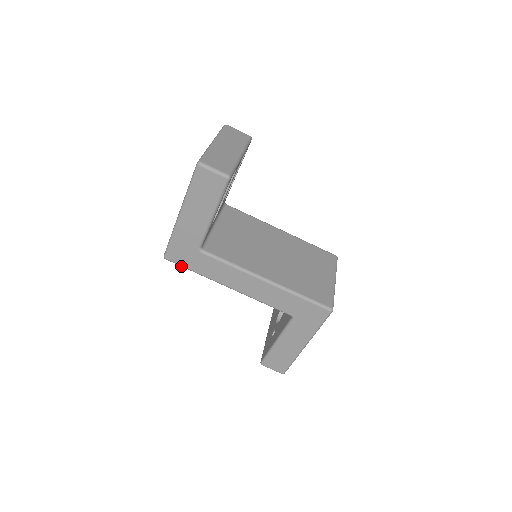
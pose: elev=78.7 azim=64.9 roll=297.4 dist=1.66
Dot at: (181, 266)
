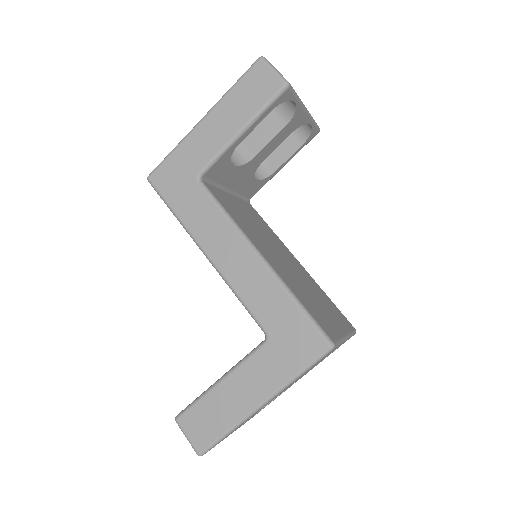
Dot at: (161, 197)
